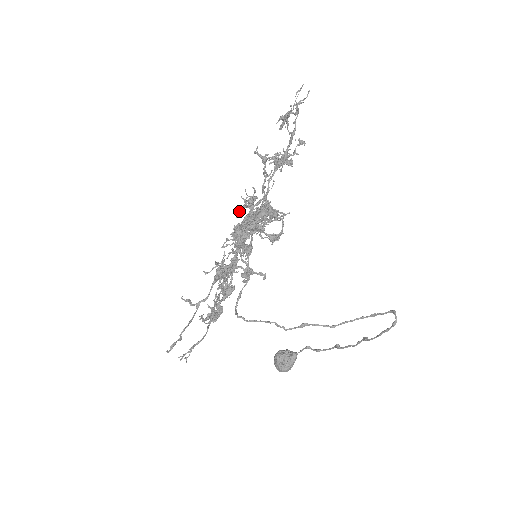
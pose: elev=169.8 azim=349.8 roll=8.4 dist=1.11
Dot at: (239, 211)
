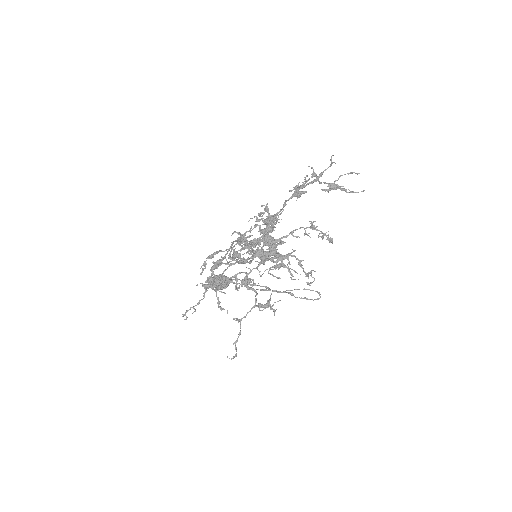
Dot at: (273, 247)
